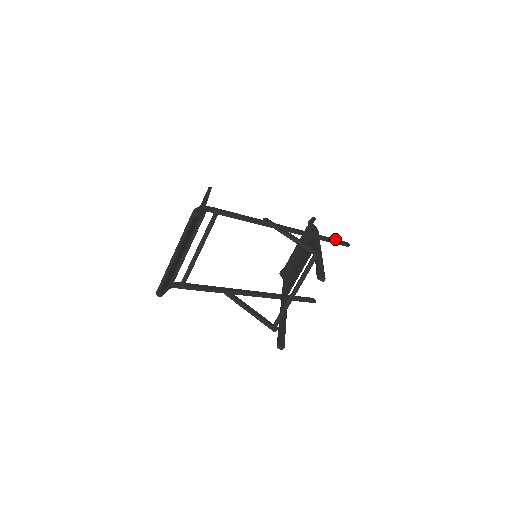
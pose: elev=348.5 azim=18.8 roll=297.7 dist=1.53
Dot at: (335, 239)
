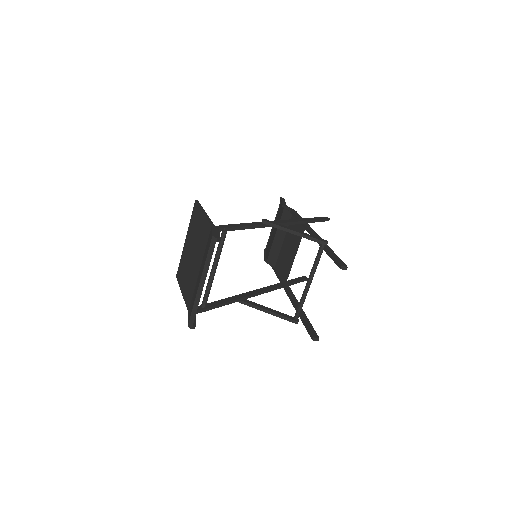
Dot at: (317, 217)
